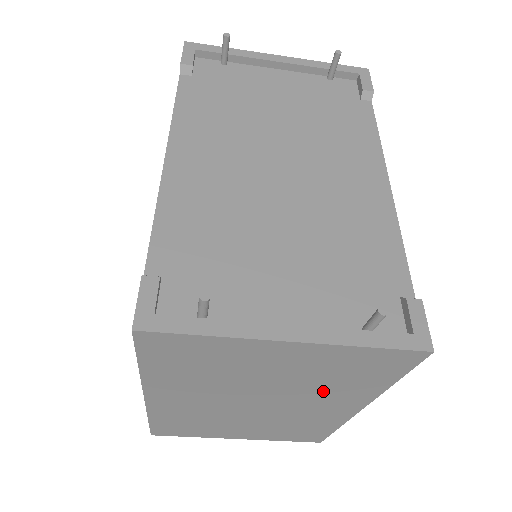
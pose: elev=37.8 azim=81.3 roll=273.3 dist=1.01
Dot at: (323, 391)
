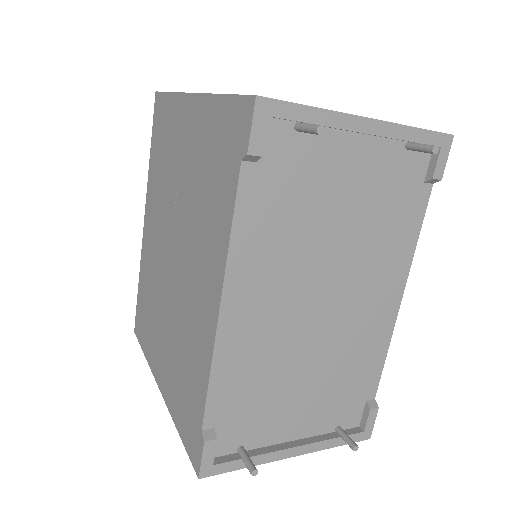
Dot at: occluded
